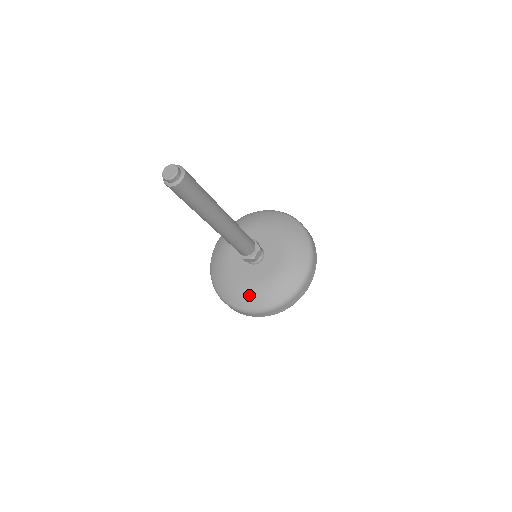
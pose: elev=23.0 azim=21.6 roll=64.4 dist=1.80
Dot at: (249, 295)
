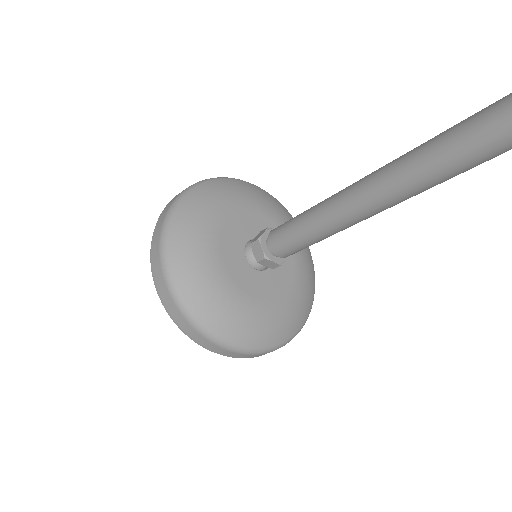
Dot at: (244, 319)
